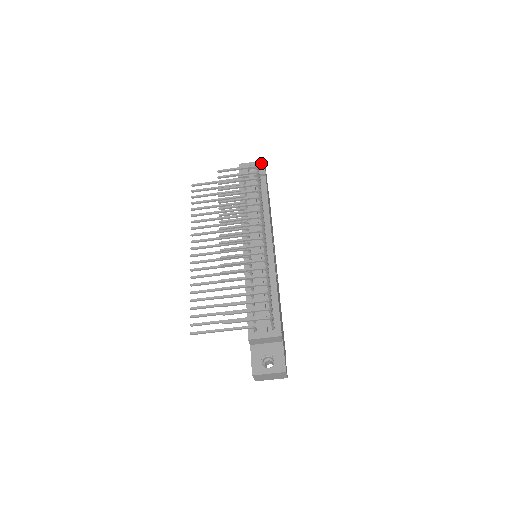
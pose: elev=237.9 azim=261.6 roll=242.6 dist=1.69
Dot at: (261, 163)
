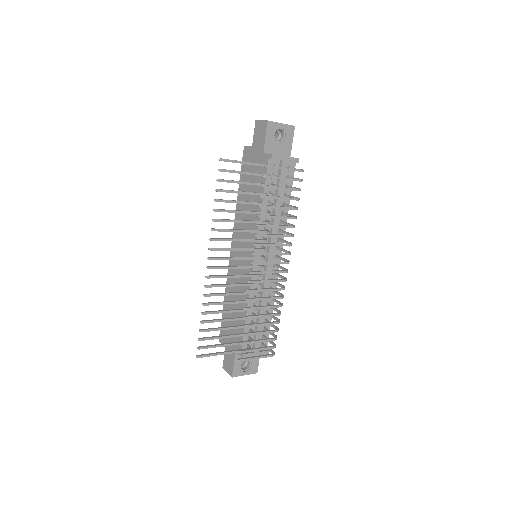
Dot at: (291, 129)
